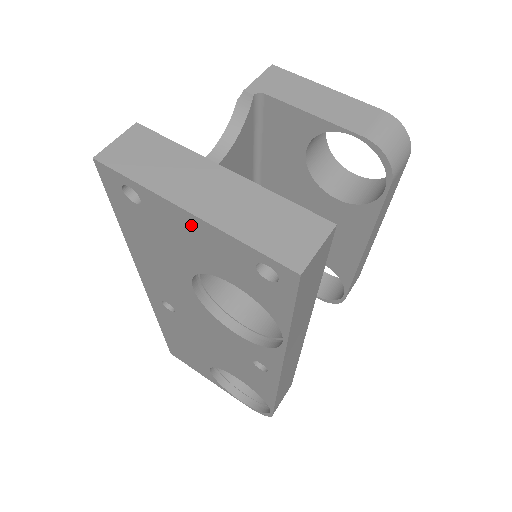
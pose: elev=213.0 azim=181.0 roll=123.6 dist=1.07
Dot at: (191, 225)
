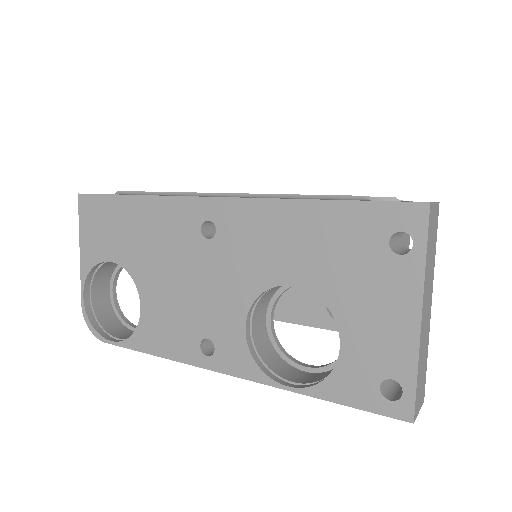
Dot at: (403, 315)
